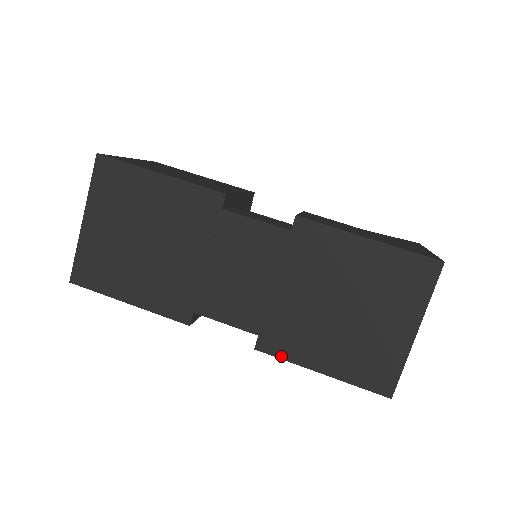
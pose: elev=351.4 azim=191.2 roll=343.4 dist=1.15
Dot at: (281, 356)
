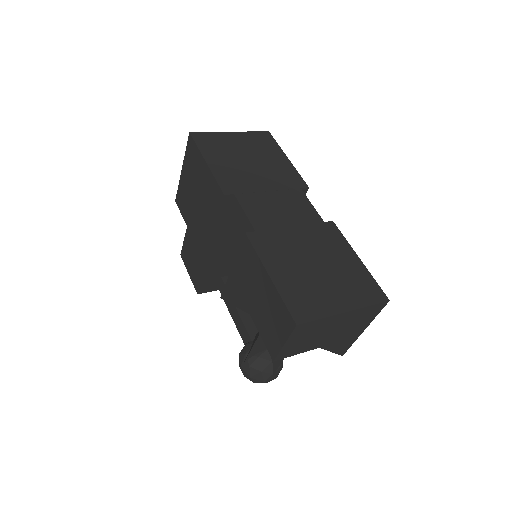
Dot at: (256, 249)
